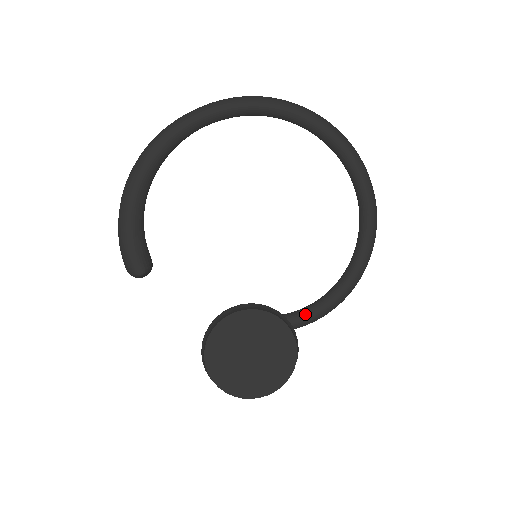
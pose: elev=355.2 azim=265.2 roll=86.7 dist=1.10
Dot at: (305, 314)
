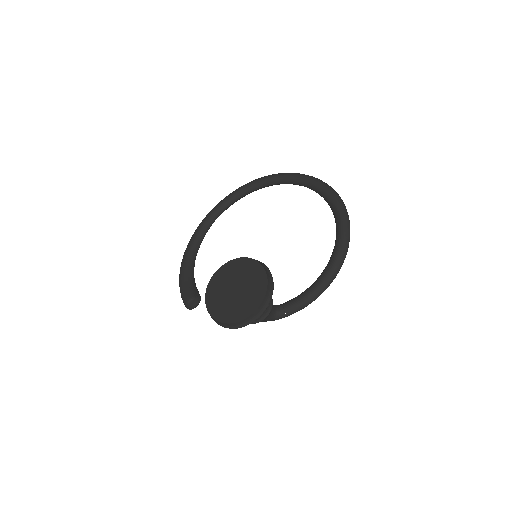
Dot at: (309, 288)
